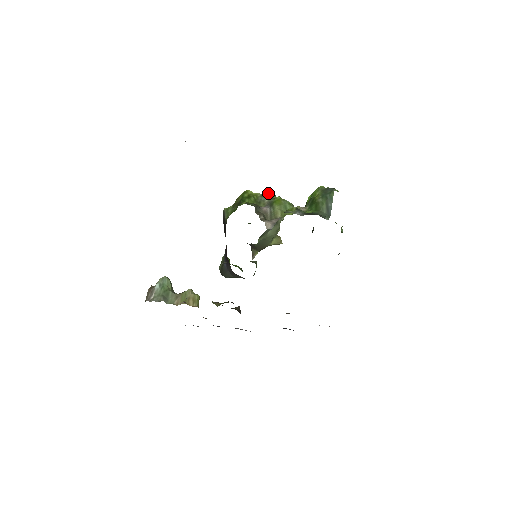
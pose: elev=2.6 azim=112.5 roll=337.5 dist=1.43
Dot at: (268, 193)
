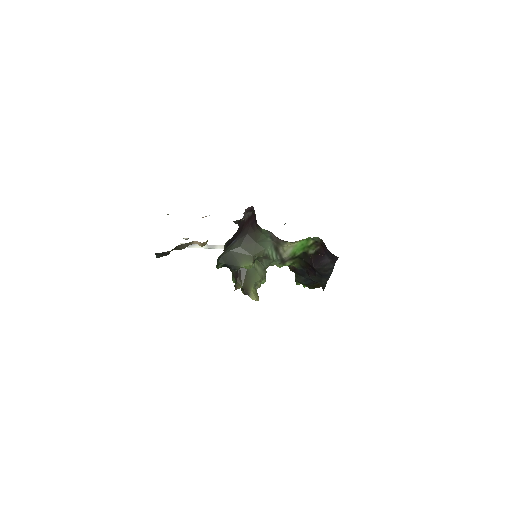
Dot at: occluded
